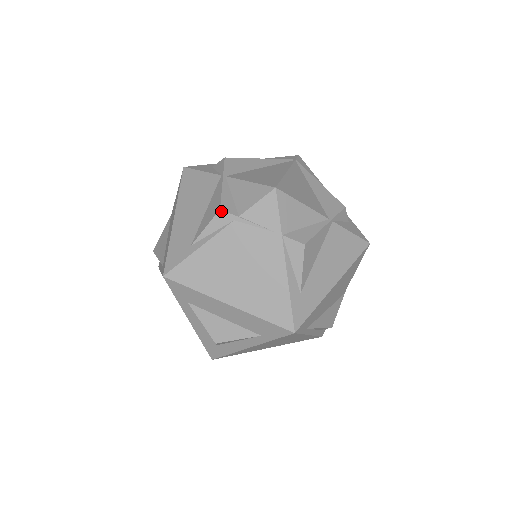
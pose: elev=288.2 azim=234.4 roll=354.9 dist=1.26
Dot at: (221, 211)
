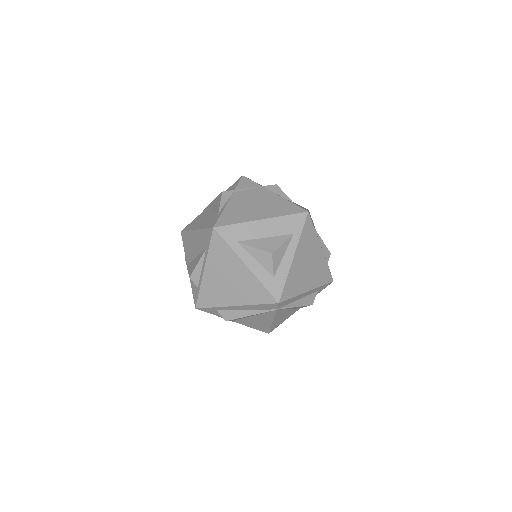
Dot at: (223, 192)
